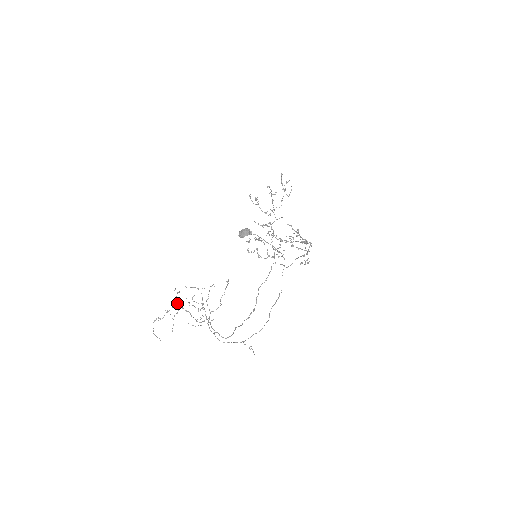
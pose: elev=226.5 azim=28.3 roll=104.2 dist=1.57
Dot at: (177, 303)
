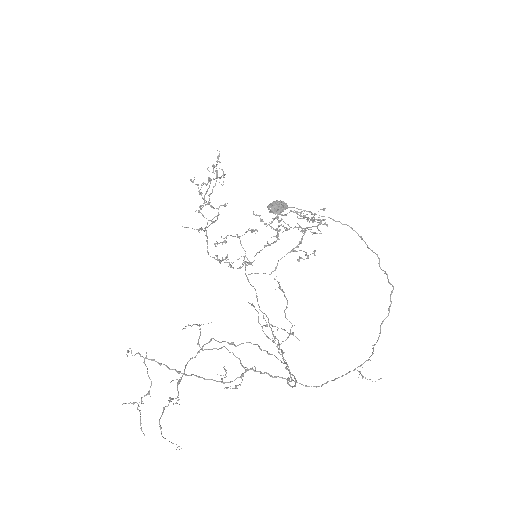
Dot at: occluded
